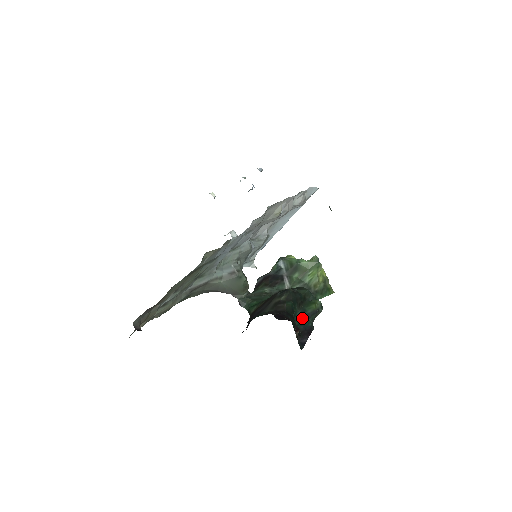
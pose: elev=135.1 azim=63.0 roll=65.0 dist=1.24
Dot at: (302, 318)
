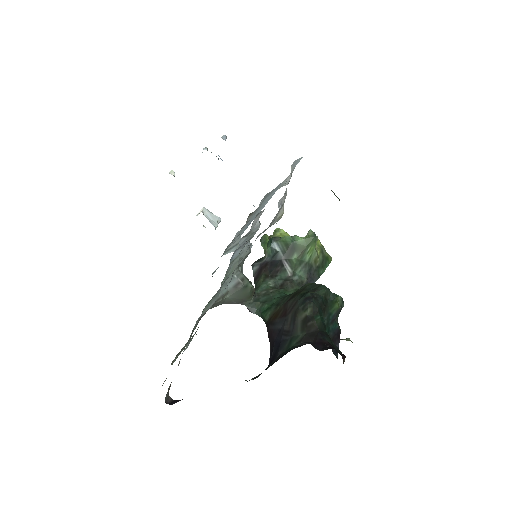
Dot at: (329, 323)
